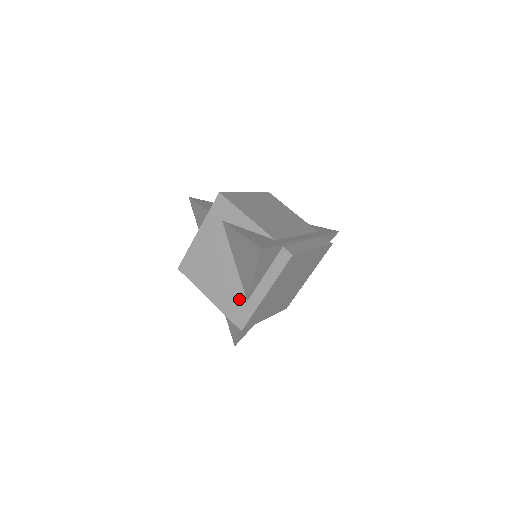
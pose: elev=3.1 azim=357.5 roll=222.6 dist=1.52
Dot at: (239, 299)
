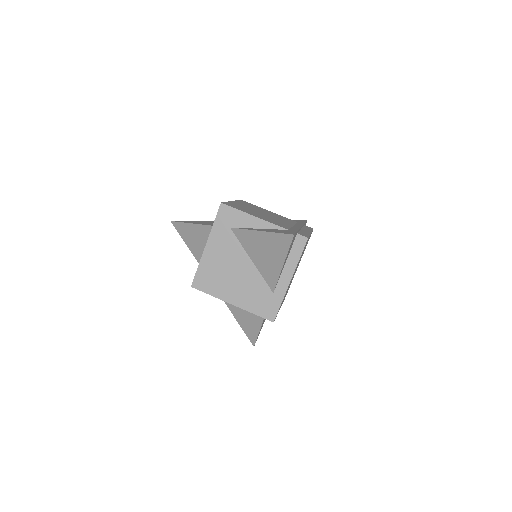
Dot at: (264, 294)
